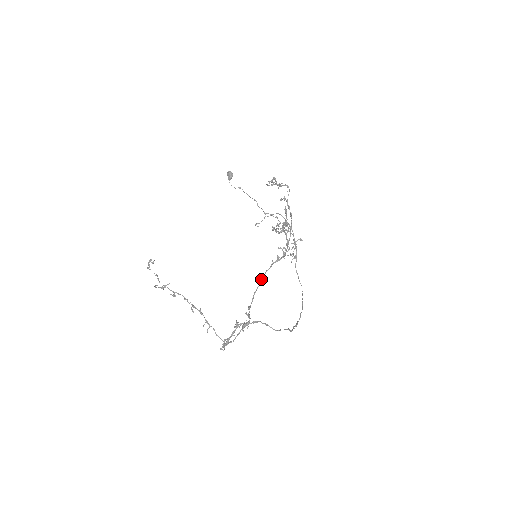
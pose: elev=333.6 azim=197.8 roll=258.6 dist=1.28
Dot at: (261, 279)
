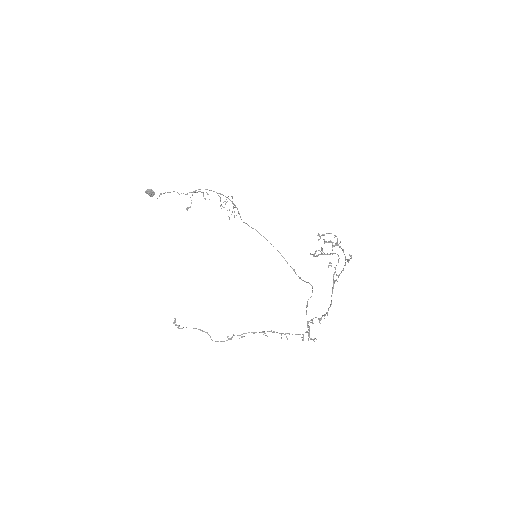
Dot at: occluded
